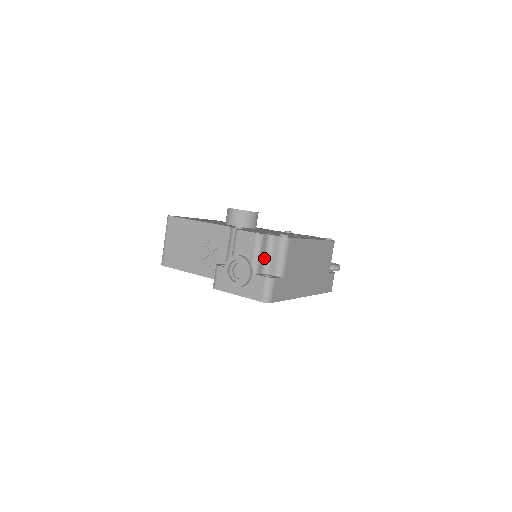
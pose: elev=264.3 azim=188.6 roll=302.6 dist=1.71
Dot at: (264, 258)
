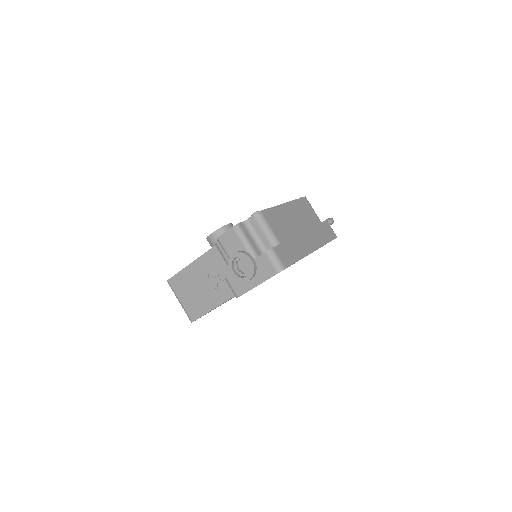
Dot at: (254, 242)
